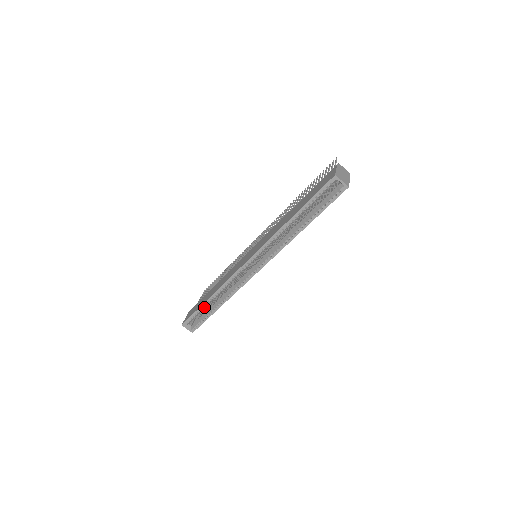
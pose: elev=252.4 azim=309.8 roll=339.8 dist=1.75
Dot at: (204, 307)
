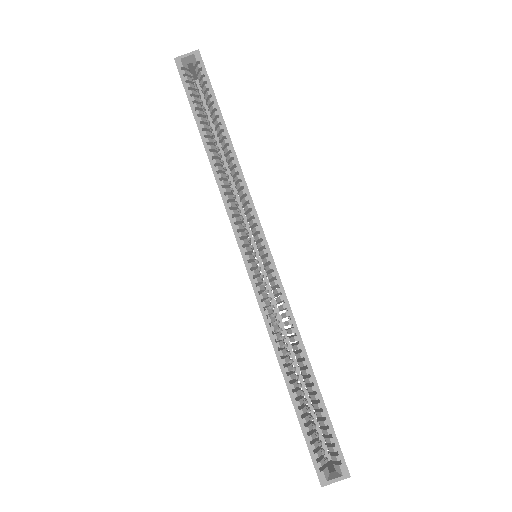
Dot at: (298, 402)
